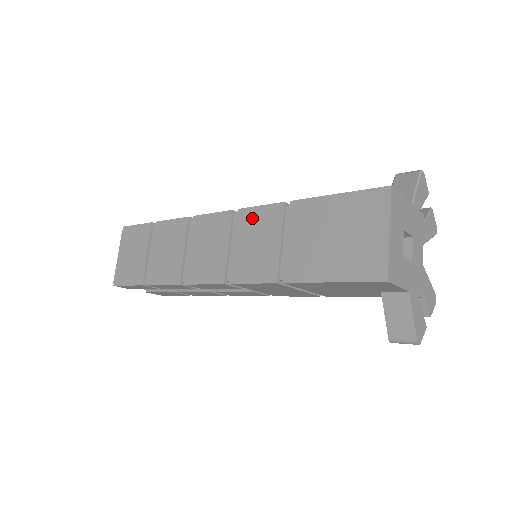
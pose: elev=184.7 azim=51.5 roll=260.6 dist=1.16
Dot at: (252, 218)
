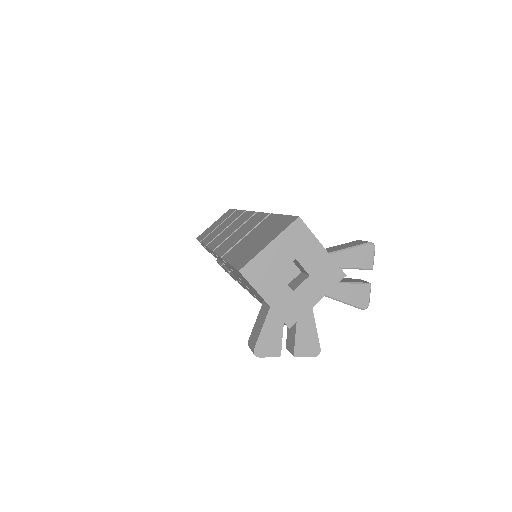
Dot at: (255, 218)
